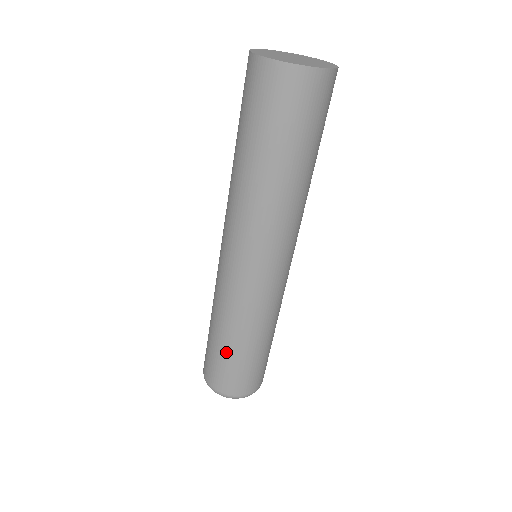
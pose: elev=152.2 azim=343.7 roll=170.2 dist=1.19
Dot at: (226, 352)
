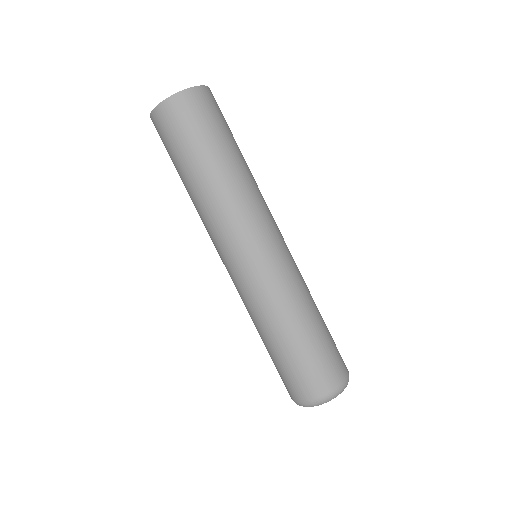
Dot at: (287, 351)
